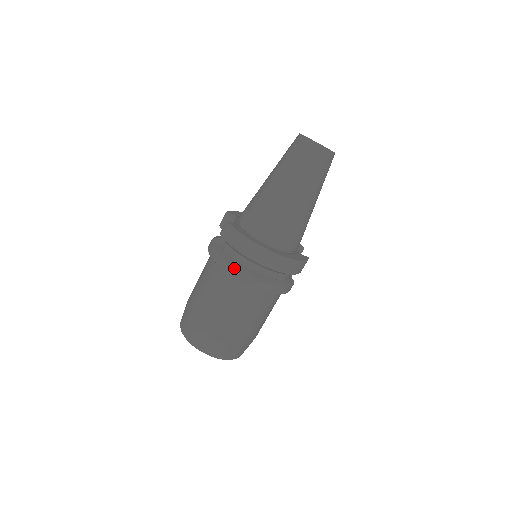
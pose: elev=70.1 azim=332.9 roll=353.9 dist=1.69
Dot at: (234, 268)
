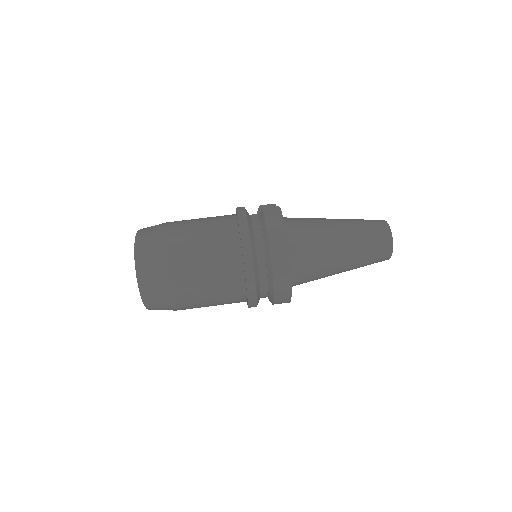
Dot at: (250, 239)
